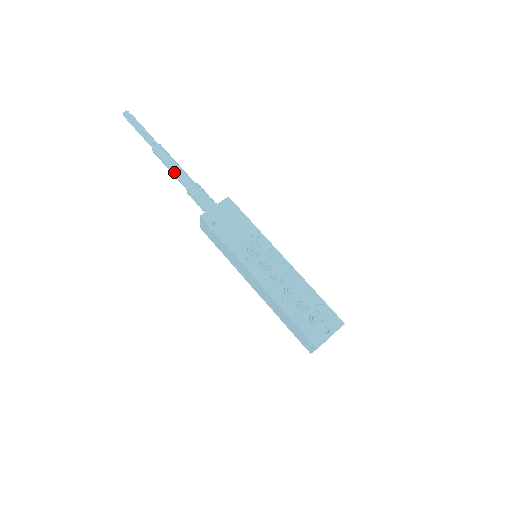
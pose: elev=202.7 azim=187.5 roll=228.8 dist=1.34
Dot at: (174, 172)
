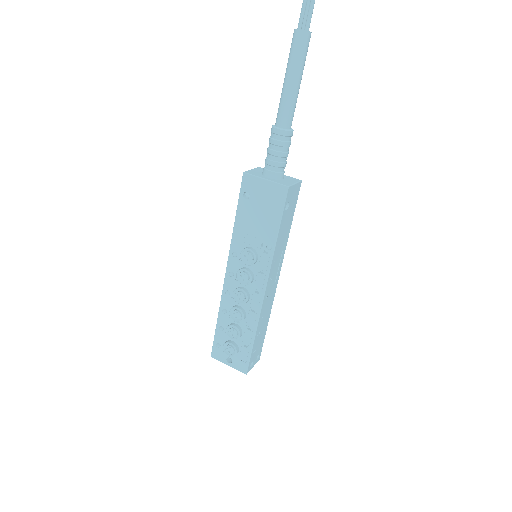
Dot at: (282, 89)
